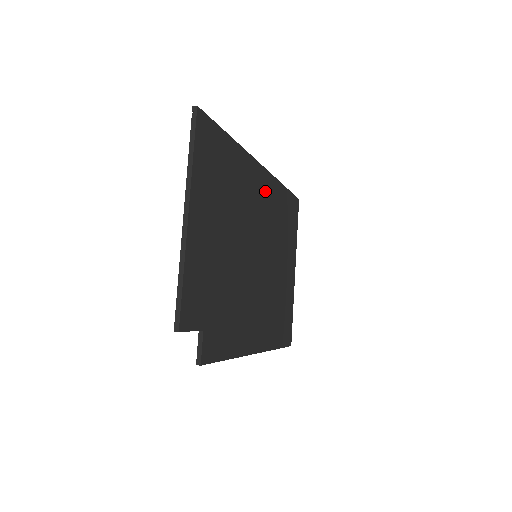
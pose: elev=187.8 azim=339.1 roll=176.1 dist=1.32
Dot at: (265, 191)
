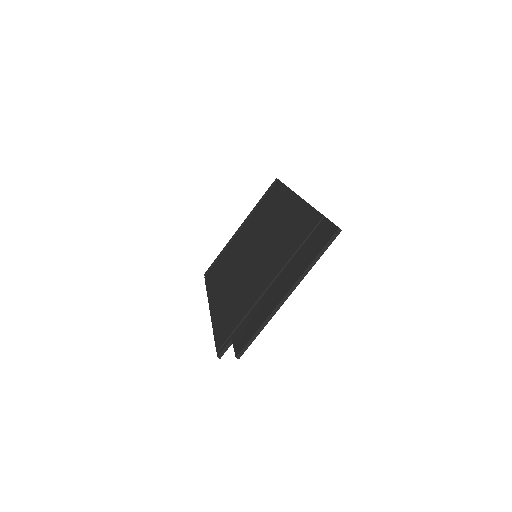
Dot at: occluded
